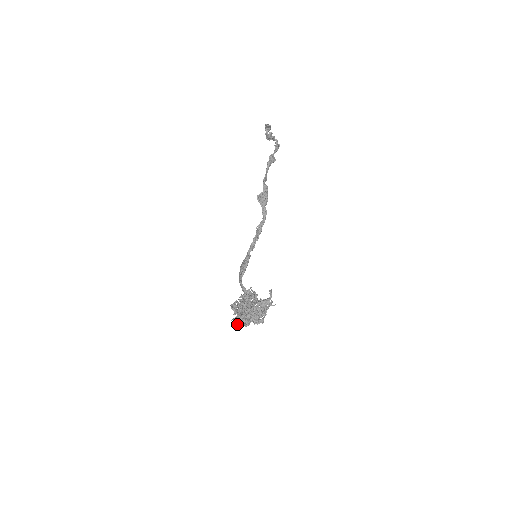
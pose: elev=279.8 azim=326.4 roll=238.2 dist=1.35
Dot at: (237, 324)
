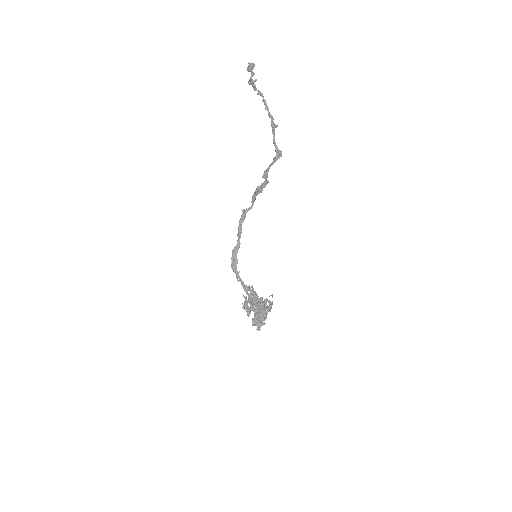
Dot at: occluded
